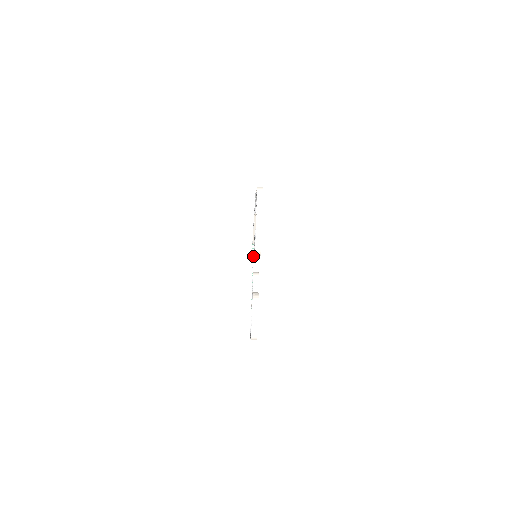
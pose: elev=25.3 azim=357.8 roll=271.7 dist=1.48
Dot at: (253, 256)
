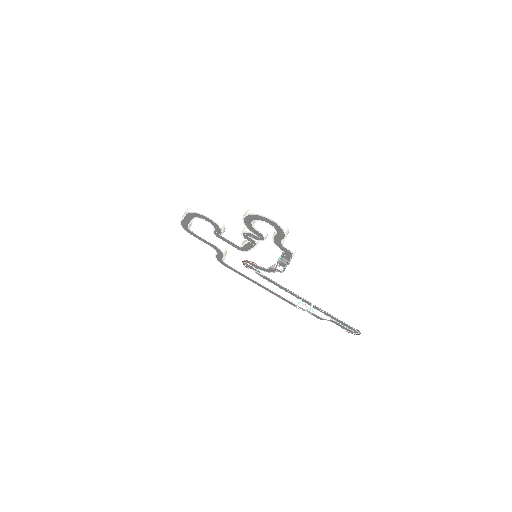
Dot at: (241, 246)
